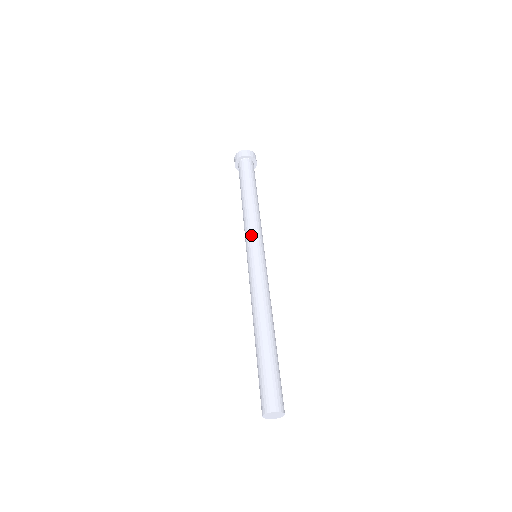
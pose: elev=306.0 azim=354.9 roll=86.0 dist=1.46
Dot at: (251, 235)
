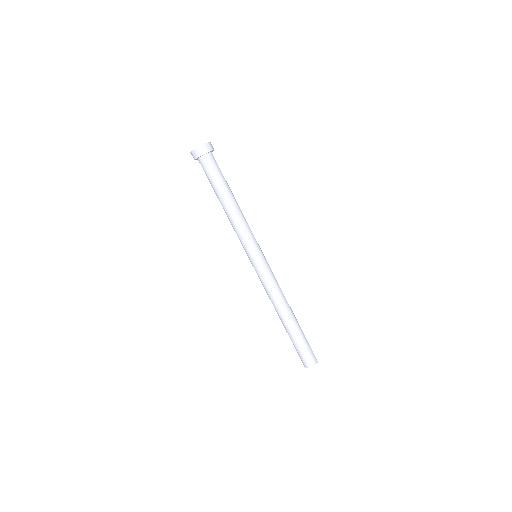
Dot at: (243, 245)
